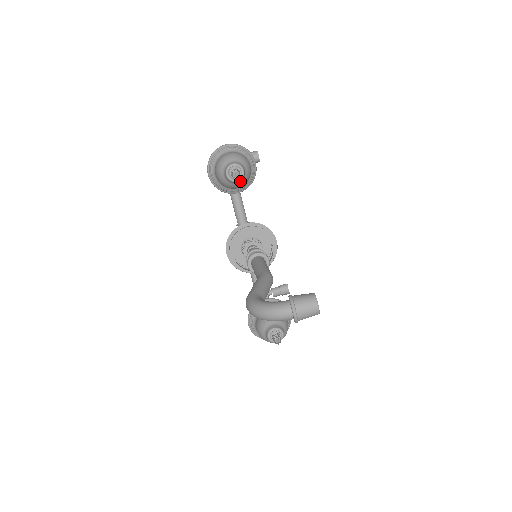
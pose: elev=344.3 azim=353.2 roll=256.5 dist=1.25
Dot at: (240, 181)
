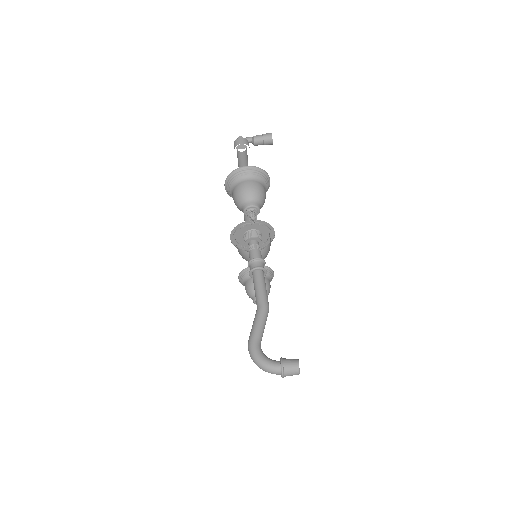
Dot at: occluded
